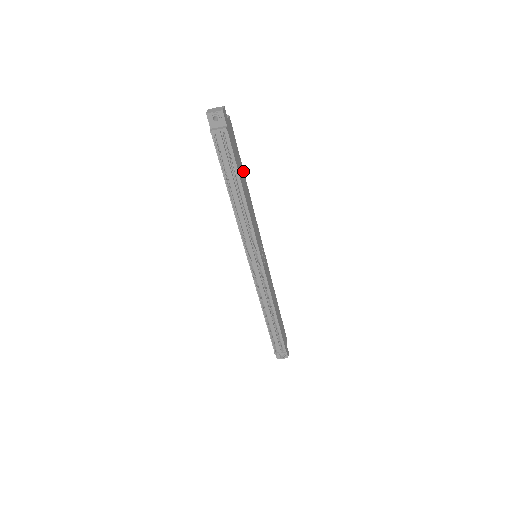
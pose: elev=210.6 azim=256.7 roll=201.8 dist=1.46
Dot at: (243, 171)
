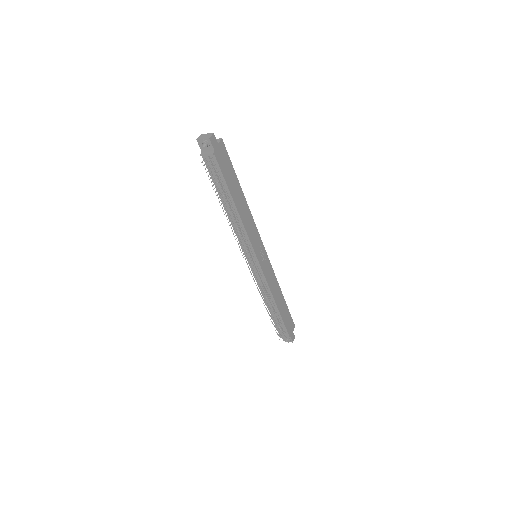
Dot at: (239, 185)
